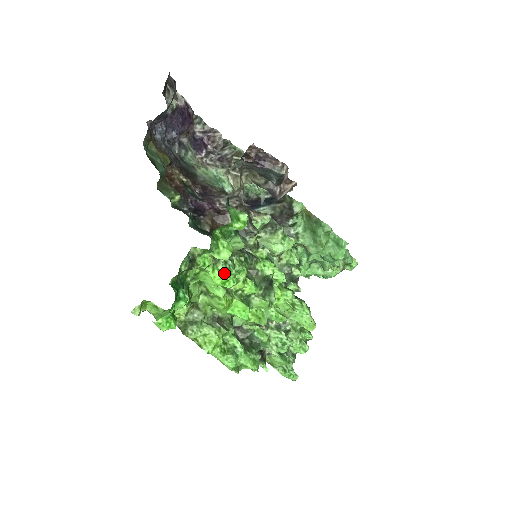
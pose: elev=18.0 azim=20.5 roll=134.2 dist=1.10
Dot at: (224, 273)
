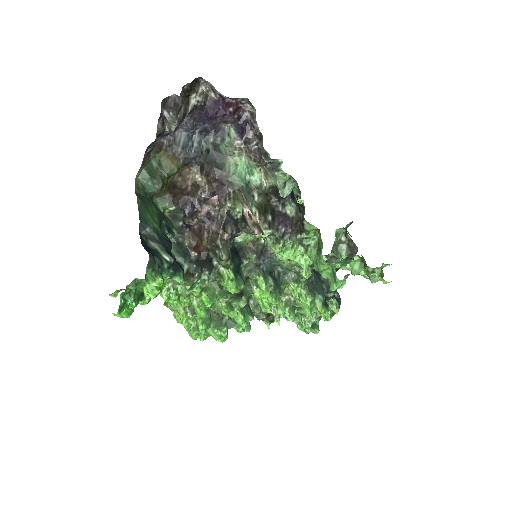
Dot at: (163, 298)
